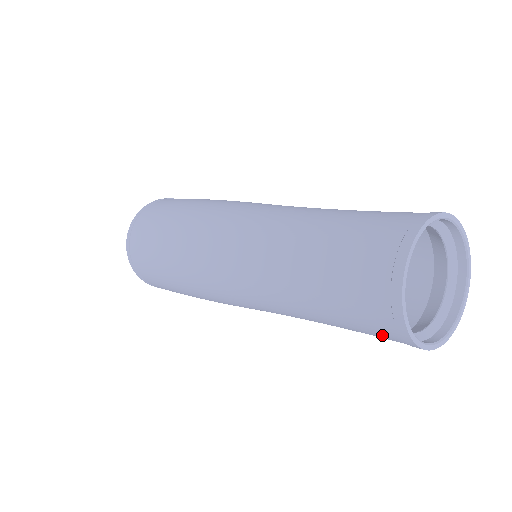
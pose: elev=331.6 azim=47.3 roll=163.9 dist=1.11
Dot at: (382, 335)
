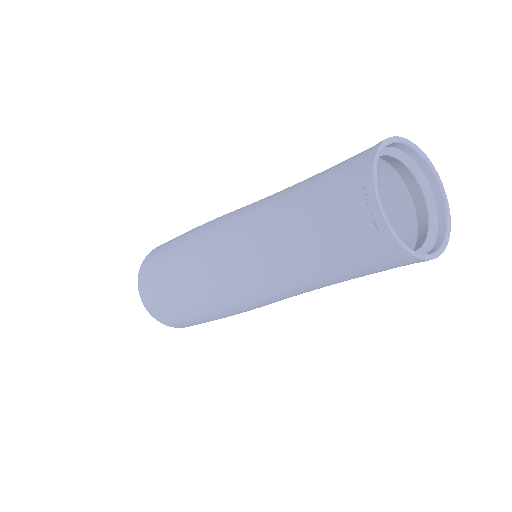
Dot at: (380, 262)
